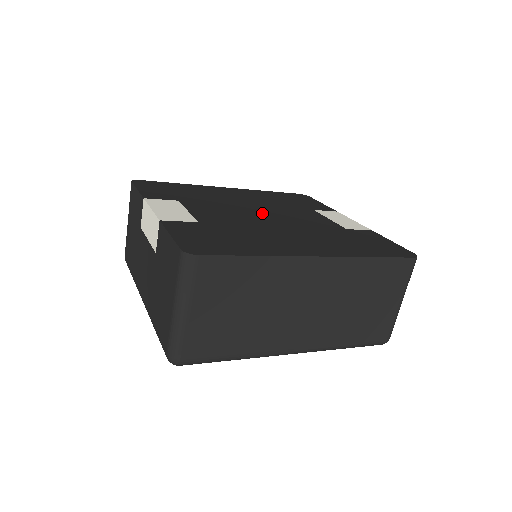
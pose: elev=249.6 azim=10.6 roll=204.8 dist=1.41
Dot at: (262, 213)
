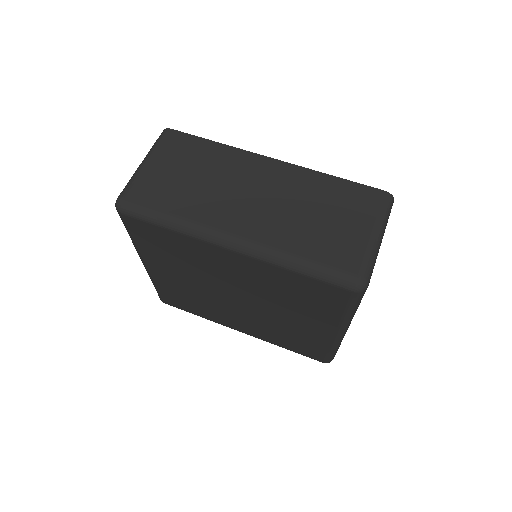
Dot at: occluded
